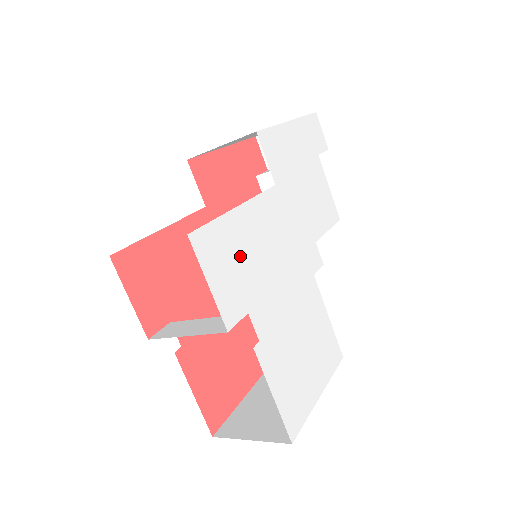
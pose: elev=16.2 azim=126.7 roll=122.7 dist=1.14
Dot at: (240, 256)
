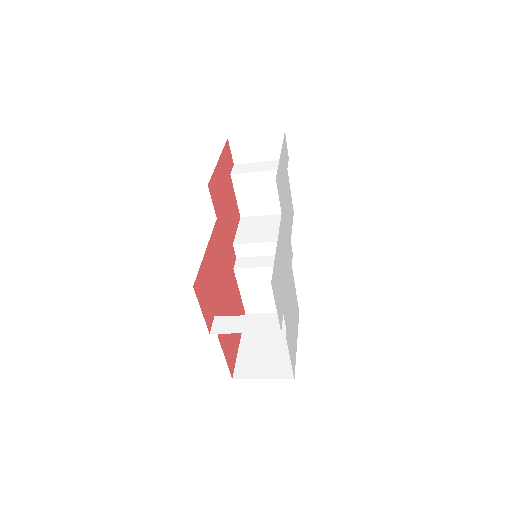
Dot at: (279, 279)
